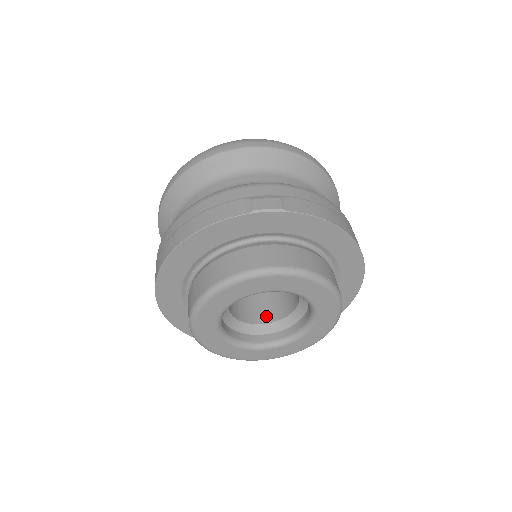
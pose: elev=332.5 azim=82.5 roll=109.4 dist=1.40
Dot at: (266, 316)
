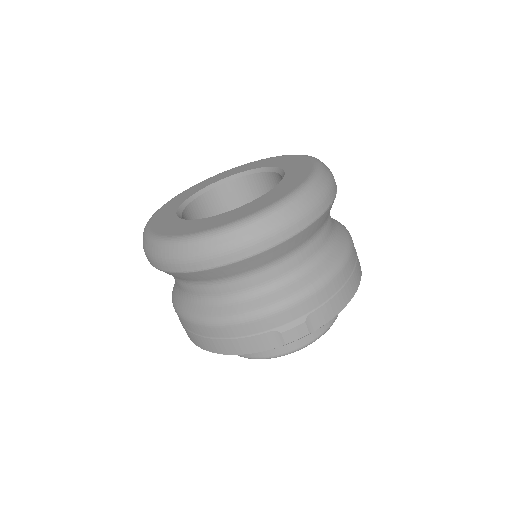
Dot at: occluded
